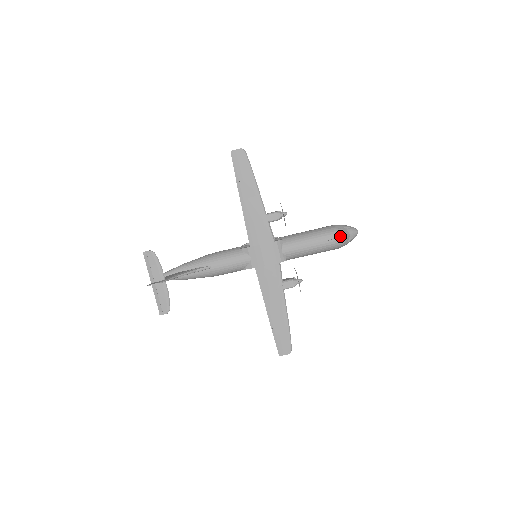
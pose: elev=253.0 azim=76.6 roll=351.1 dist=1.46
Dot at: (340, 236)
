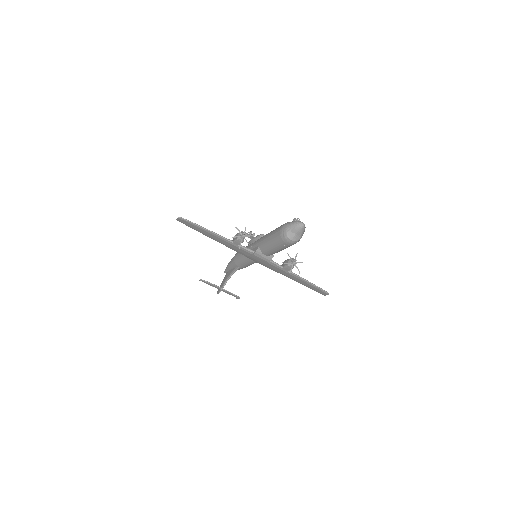
Dot at: (288, 242)
